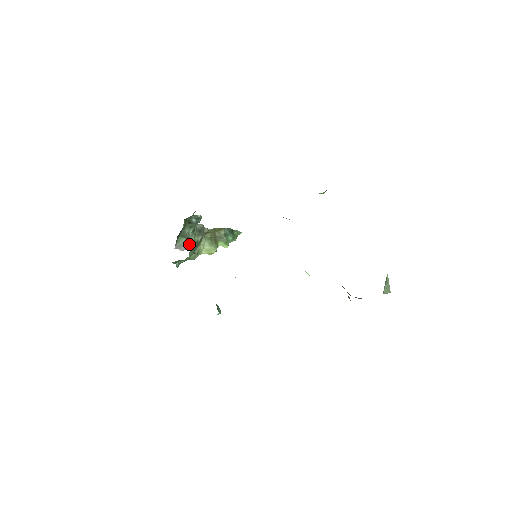
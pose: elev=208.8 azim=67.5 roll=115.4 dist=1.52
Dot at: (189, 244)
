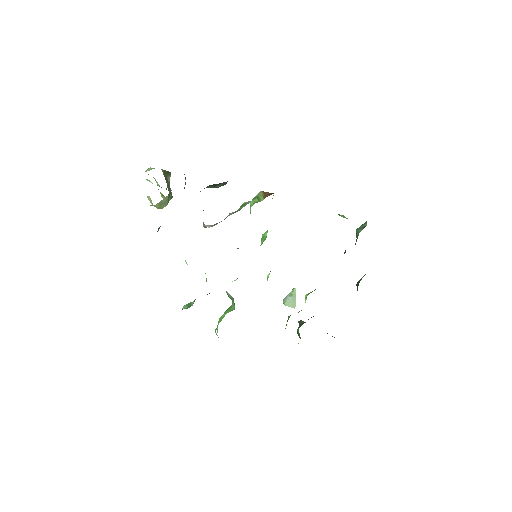
Dot at: occluded
